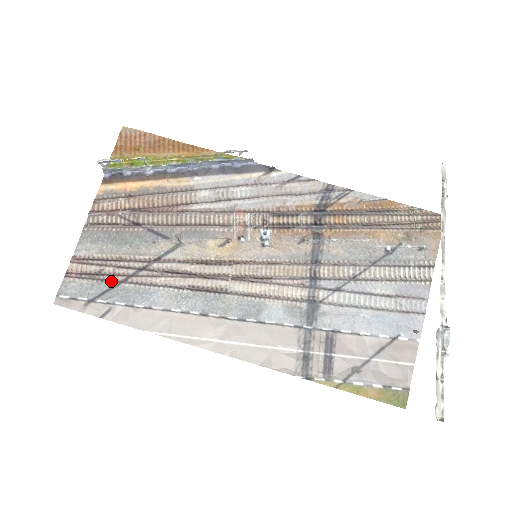
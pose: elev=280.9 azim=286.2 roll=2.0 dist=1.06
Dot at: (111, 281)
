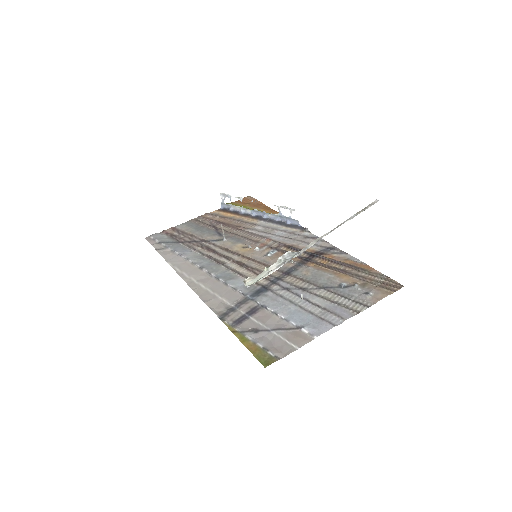
Dot at: (177, 240)
